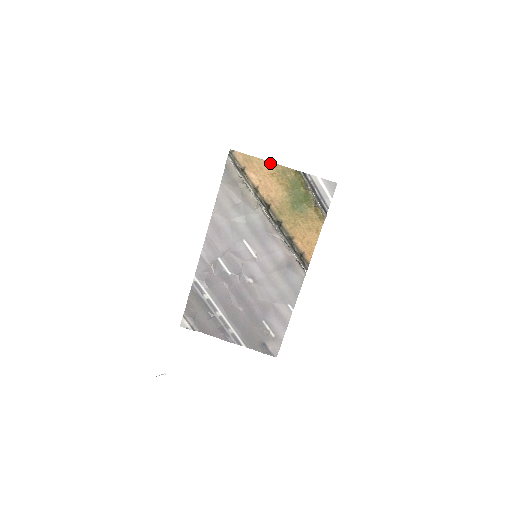
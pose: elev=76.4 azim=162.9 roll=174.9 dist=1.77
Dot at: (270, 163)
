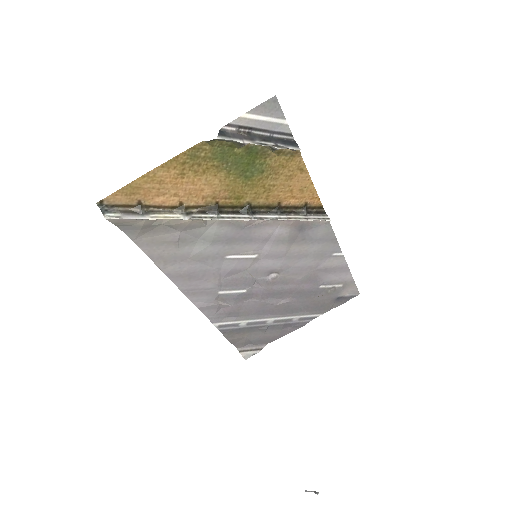
Dot at: (163, 166)
